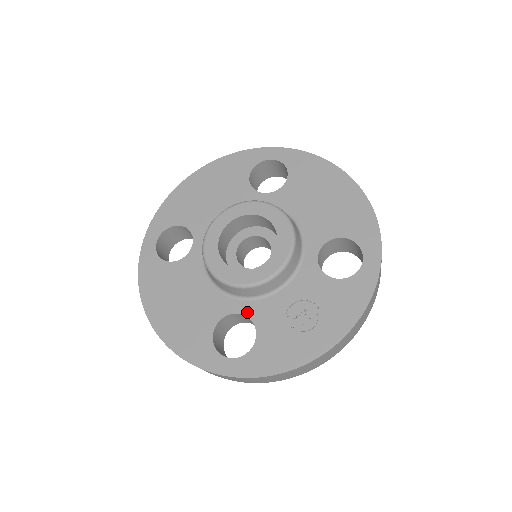
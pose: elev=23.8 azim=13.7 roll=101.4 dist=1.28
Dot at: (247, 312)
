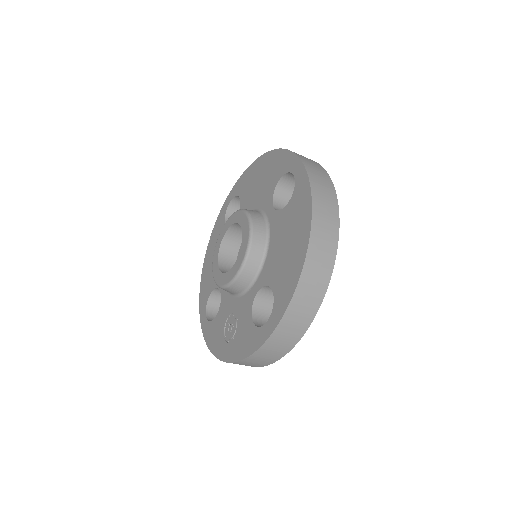
Dot at: (222, 296)
